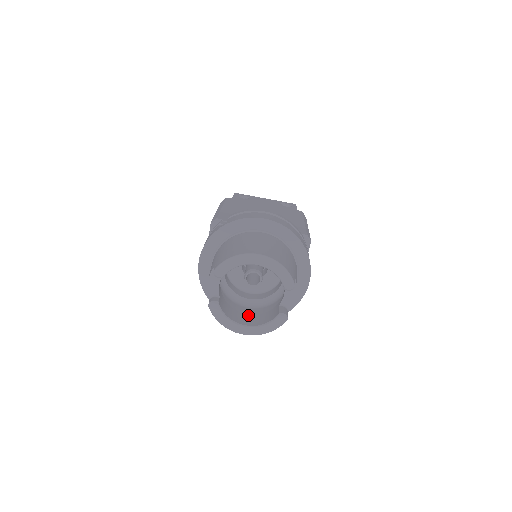
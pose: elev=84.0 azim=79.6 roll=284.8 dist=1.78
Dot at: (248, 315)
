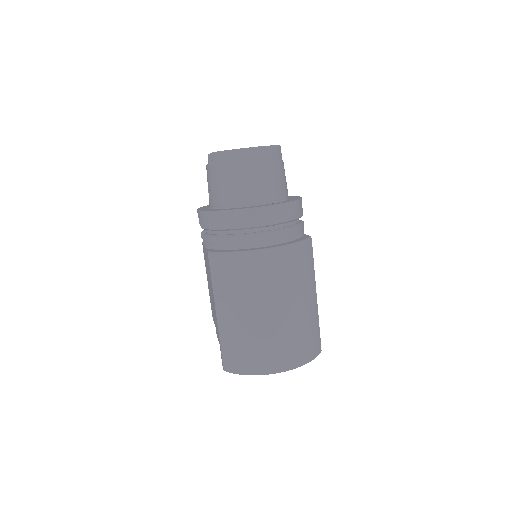
Dot at: occluded
